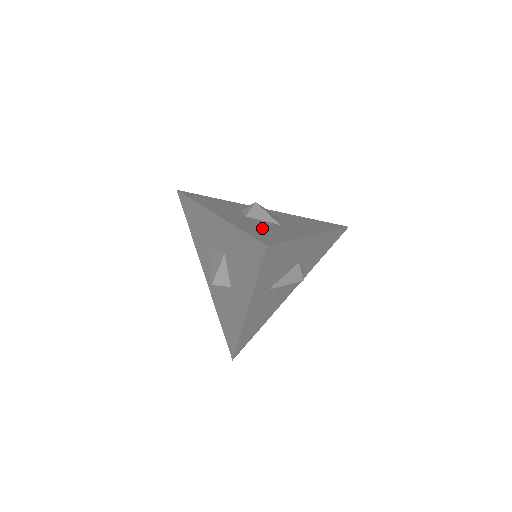
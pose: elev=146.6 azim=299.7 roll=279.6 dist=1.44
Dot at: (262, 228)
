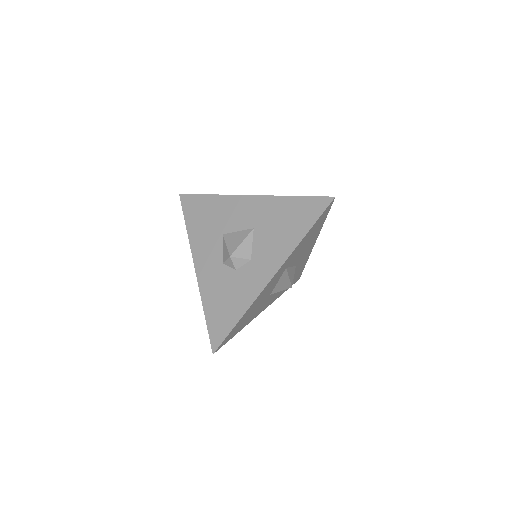
Dot at: occluded
